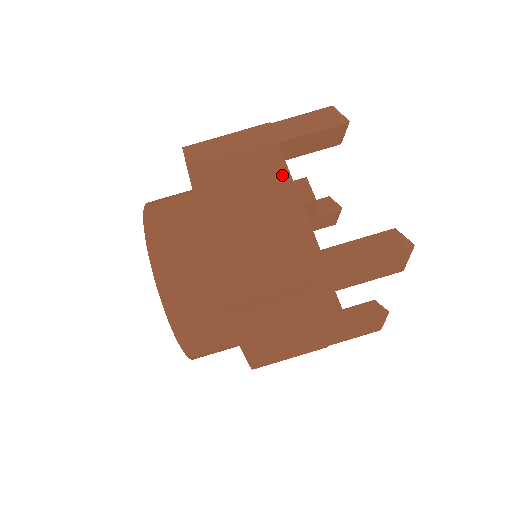
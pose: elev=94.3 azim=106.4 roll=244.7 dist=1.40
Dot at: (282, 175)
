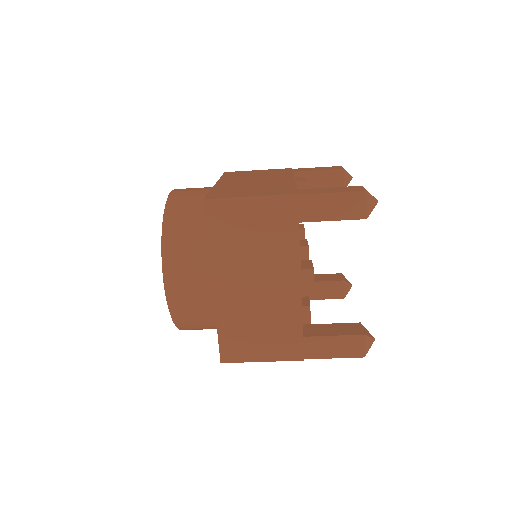
Dot at: (293, 262)
